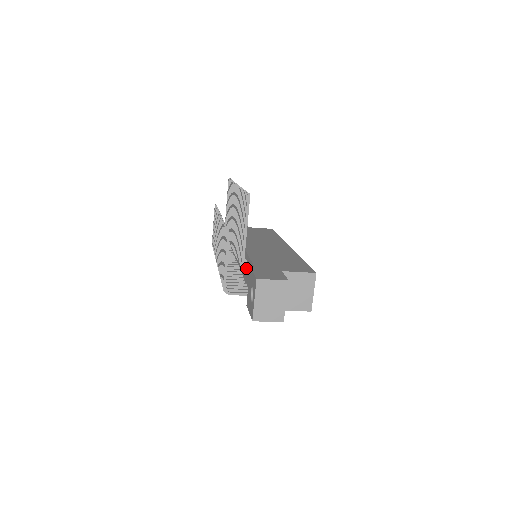
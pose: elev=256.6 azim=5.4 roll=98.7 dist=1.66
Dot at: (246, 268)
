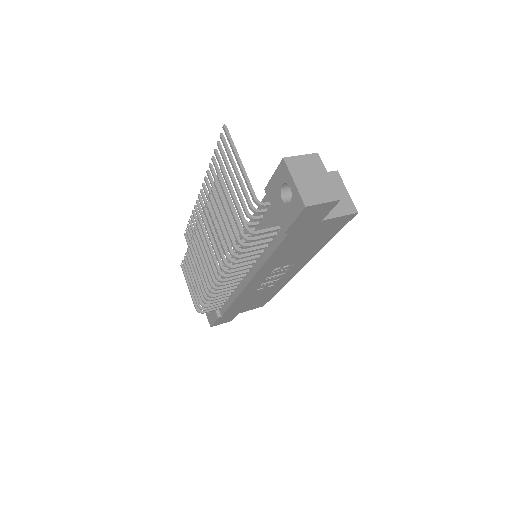
Dot at: (258, 218)
